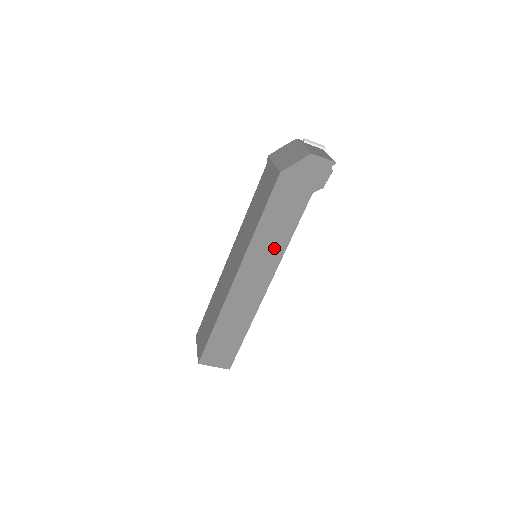
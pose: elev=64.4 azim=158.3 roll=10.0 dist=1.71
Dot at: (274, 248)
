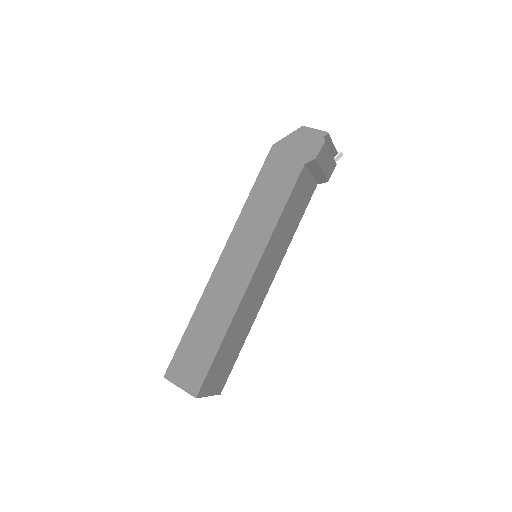
Dot at: (262, 226)
